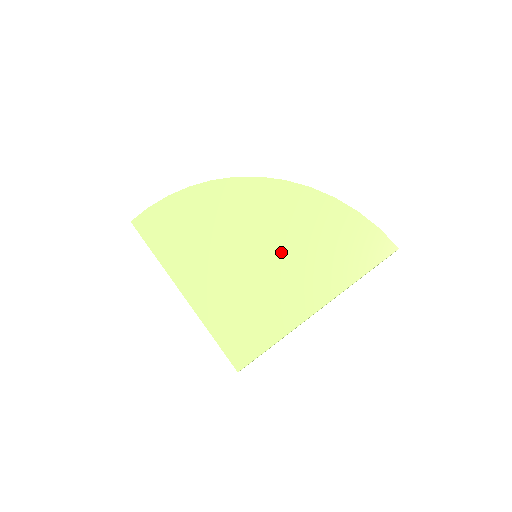
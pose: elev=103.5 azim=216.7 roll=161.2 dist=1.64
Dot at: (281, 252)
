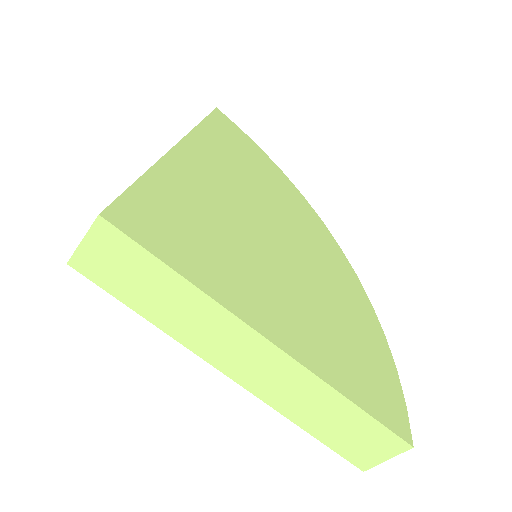
Dot at: (301, 277)
